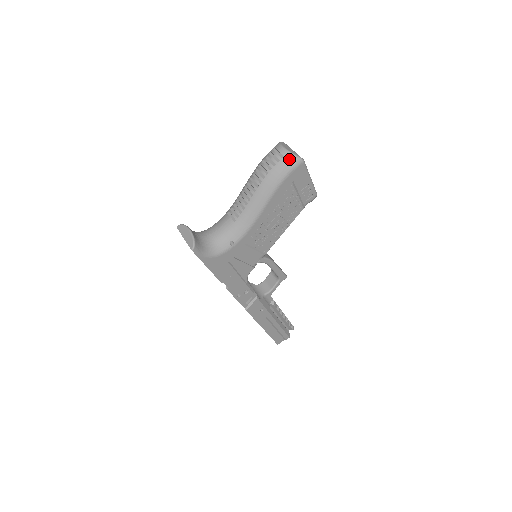
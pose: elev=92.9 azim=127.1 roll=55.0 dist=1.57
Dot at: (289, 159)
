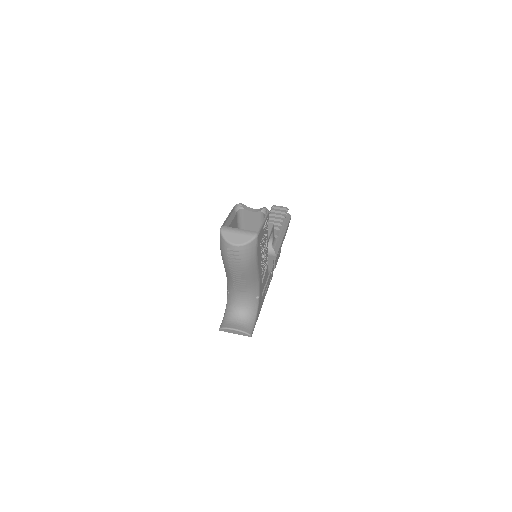
Dot at: (249, 248)
